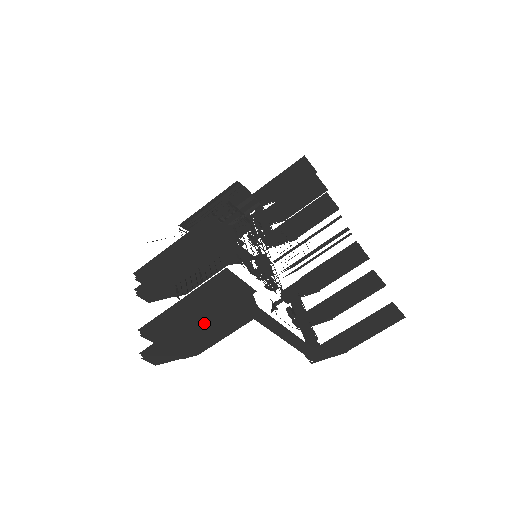
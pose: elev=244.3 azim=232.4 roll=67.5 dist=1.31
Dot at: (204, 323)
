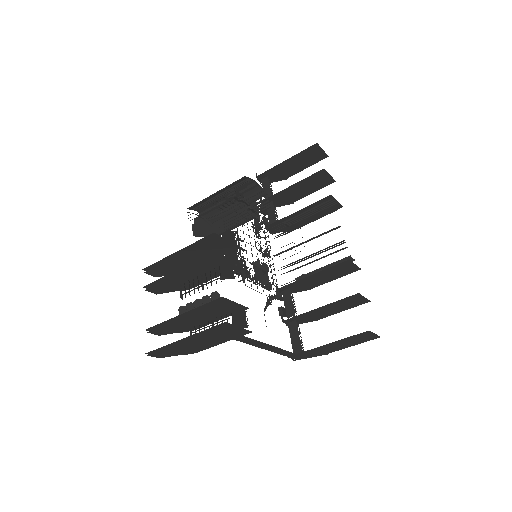
Dot at: (201, 338)
